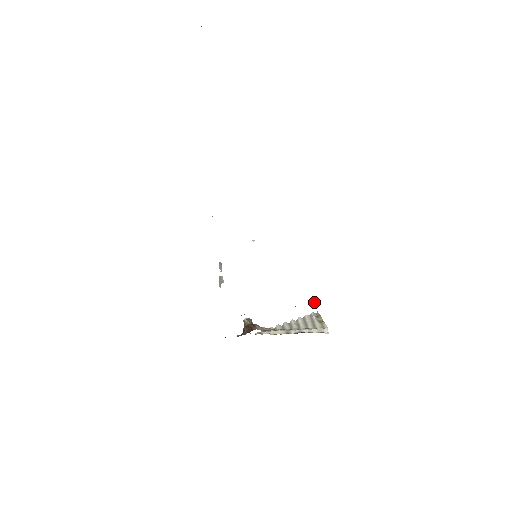
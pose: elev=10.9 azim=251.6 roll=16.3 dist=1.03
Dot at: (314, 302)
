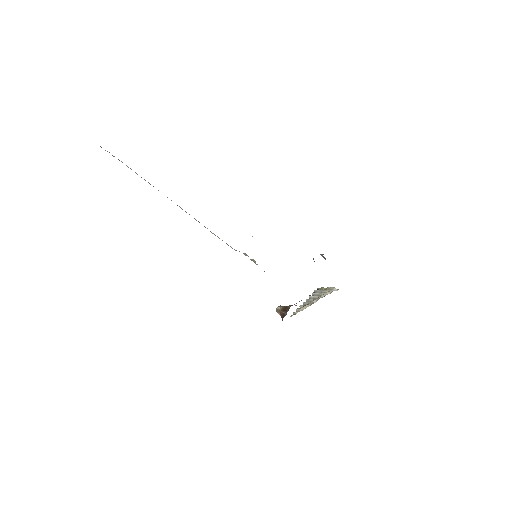
Dot at: (321, 254)
